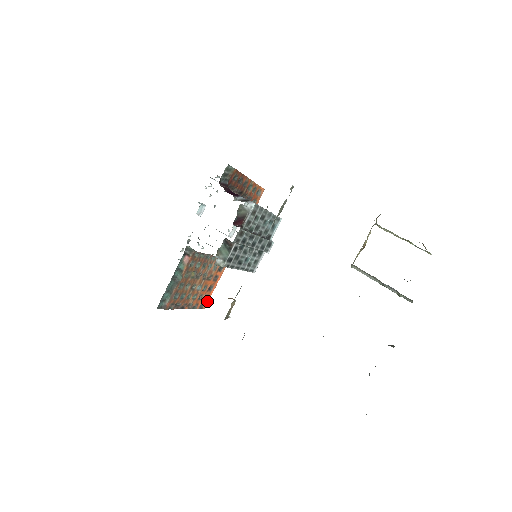
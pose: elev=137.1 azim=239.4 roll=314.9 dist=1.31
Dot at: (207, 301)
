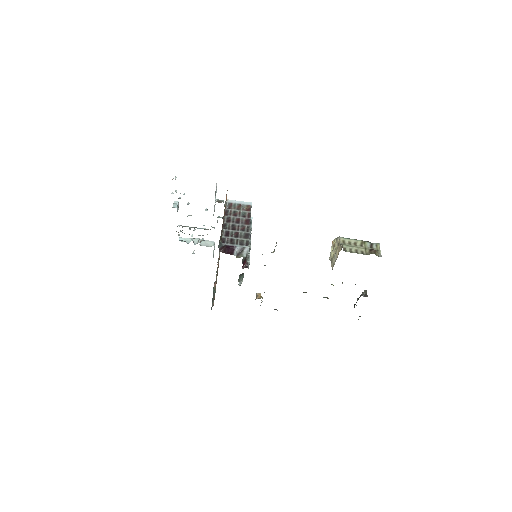
Dot at: (219, 259)
